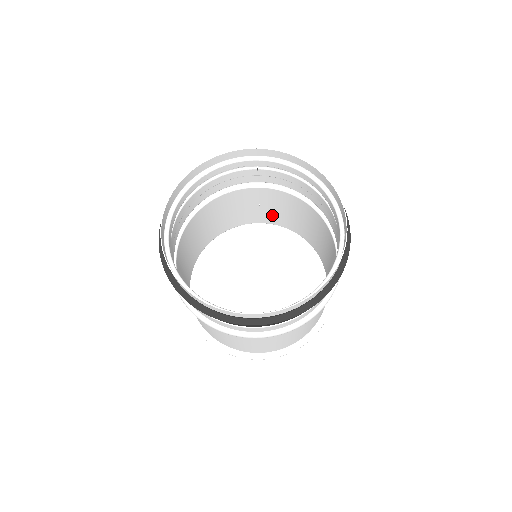
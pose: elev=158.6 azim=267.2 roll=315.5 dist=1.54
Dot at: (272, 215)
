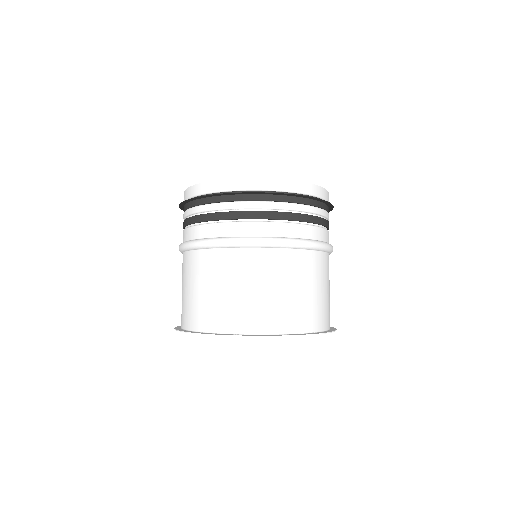
Dot at: occluded
